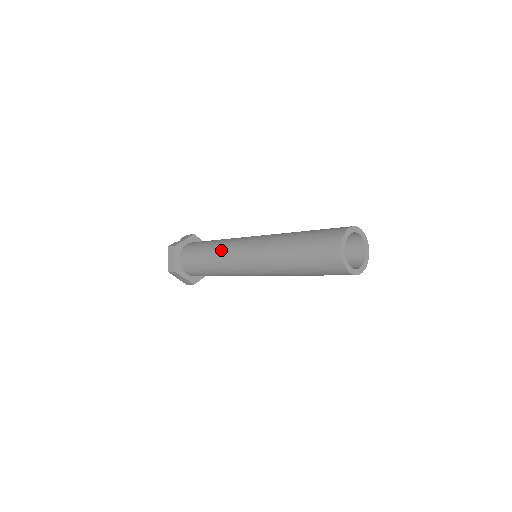
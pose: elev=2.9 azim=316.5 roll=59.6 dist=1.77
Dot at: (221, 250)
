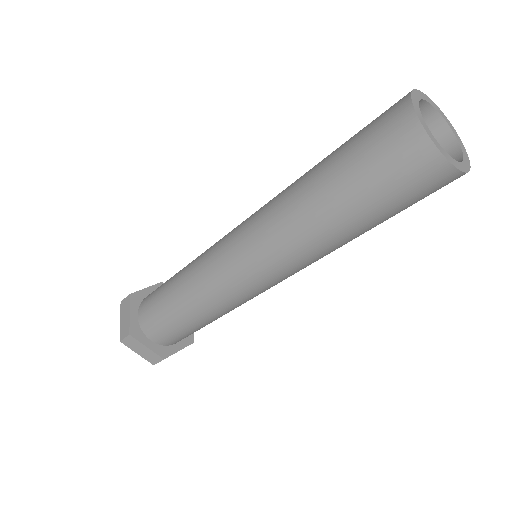
Dot at: (196, 262)
